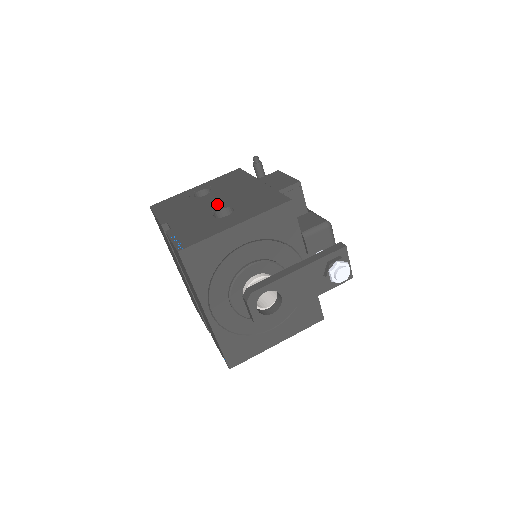
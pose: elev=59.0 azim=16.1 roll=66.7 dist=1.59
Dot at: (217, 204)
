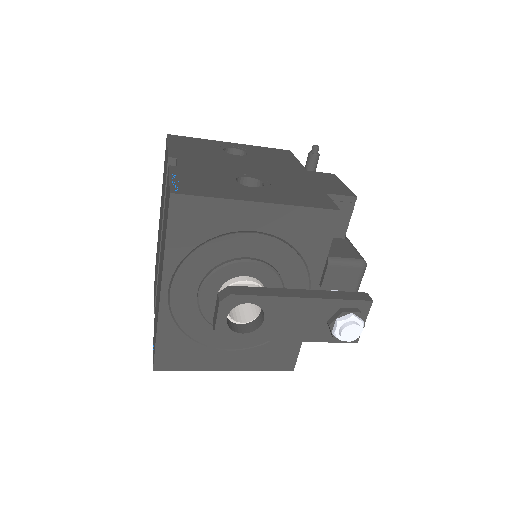
Dot at: (247, 170)
